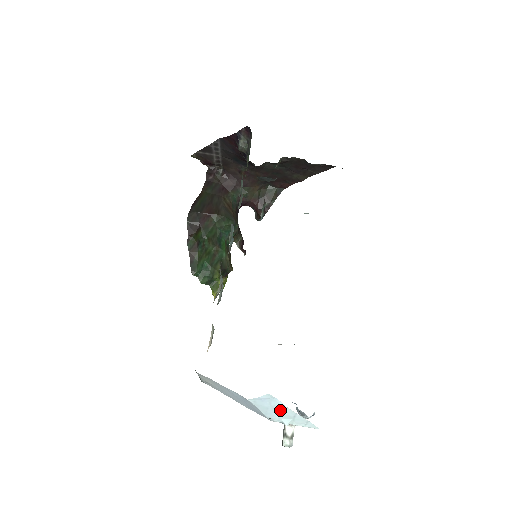
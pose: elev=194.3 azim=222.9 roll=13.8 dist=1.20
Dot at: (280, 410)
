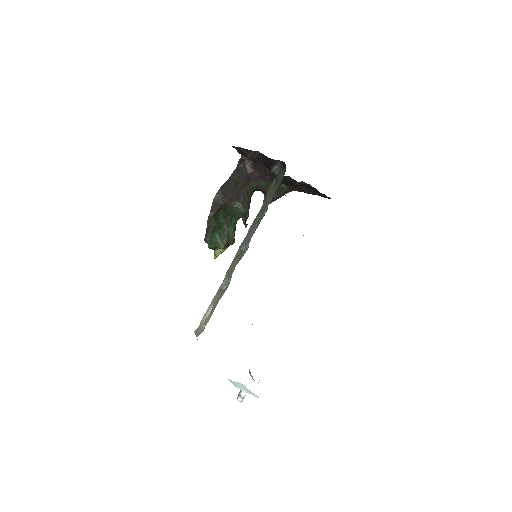
Dot at: (243, 388)
